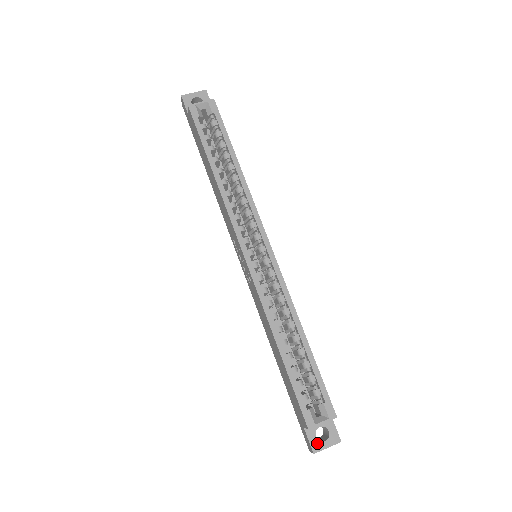
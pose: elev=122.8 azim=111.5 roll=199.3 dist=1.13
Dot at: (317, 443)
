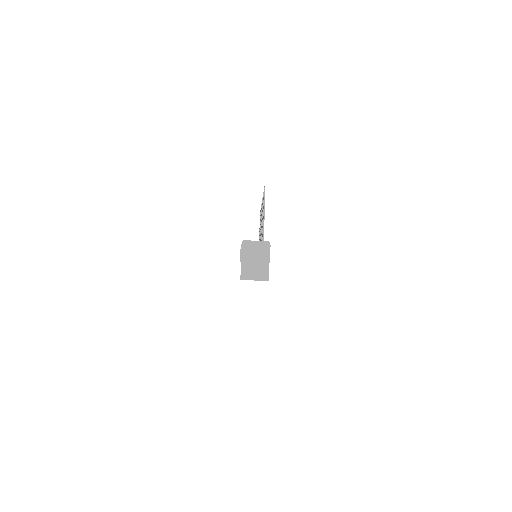
Dot at: occluded
